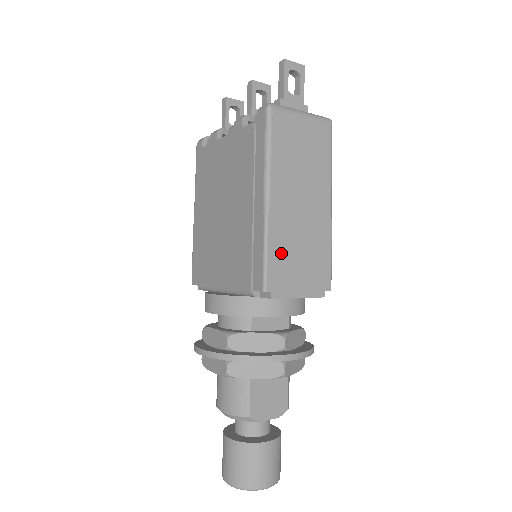
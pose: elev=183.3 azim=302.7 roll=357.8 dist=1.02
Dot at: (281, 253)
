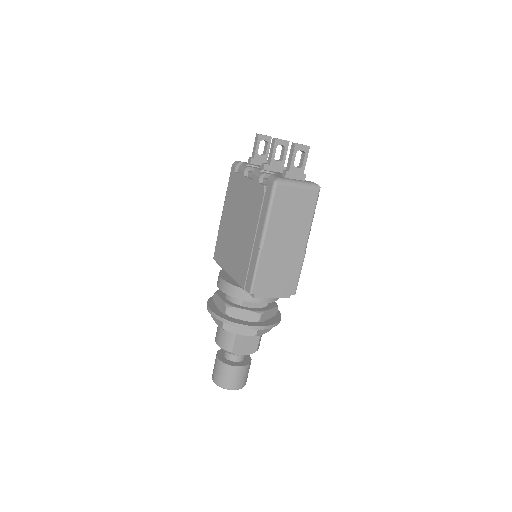
Dot at: (265, 272)
